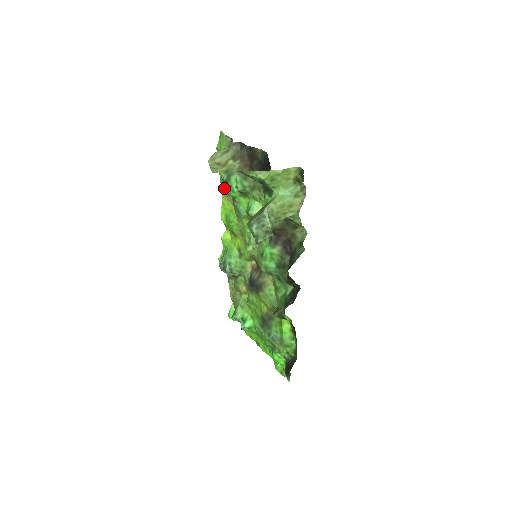
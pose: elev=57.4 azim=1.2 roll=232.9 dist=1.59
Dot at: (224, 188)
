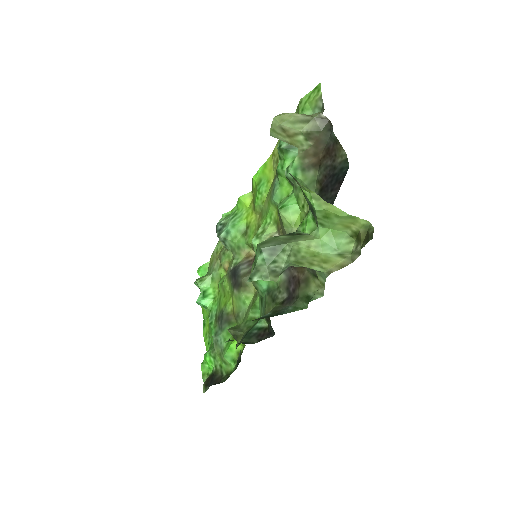
Dot at: occluded
